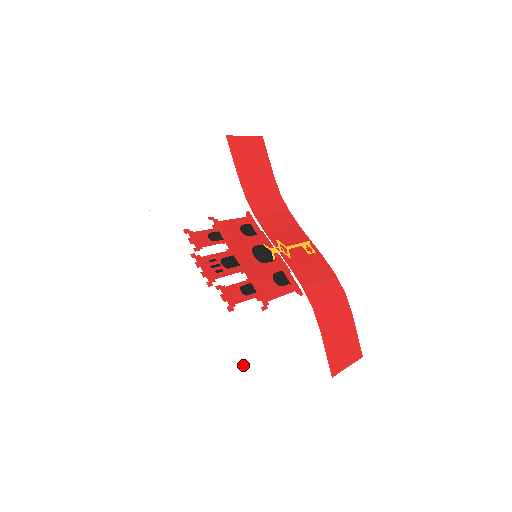
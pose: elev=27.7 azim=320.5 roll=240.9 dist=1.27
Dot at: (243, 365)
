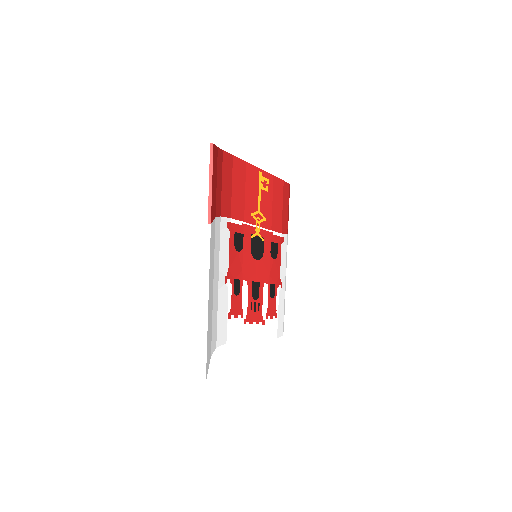
Dot at: occluded
